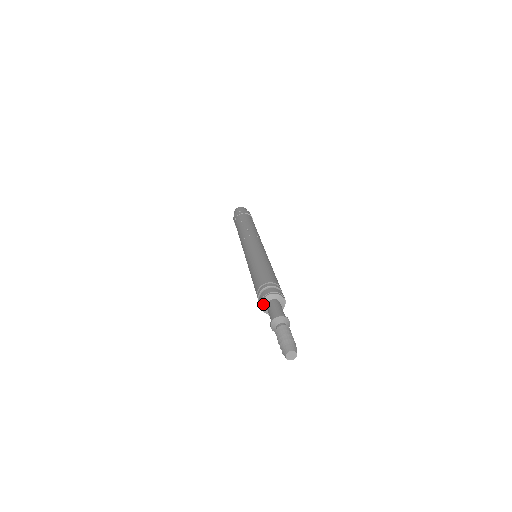
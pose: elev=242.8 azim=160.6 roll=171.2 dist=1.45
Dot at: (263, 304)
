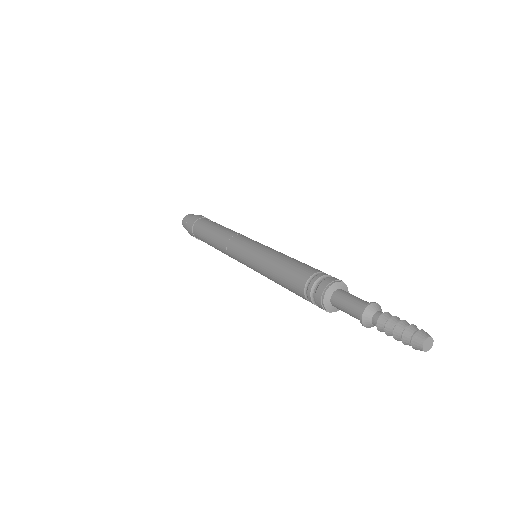
Dot at: (329, 291)
